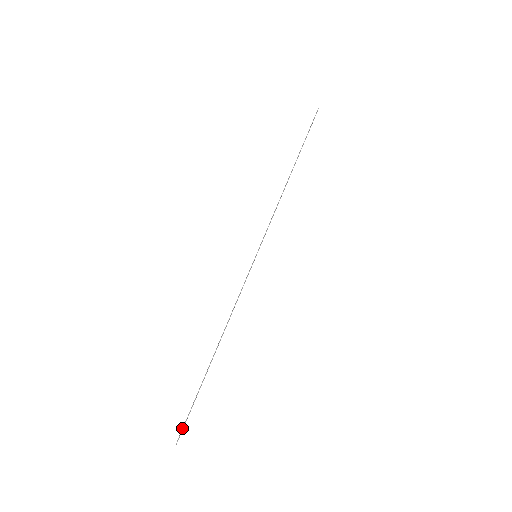
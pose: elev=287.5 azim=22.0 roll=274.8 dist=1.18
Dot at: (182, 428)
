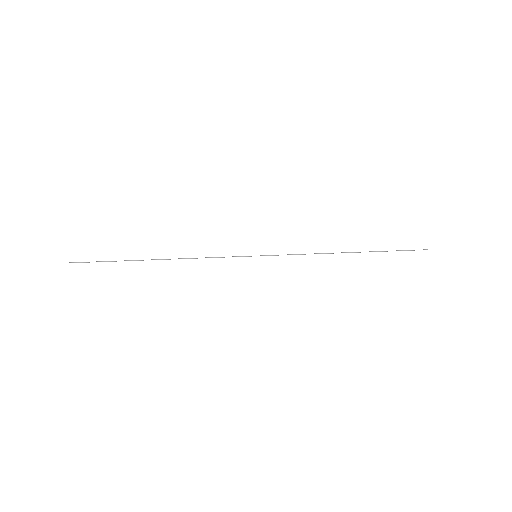
Dot at: (79, 262)
